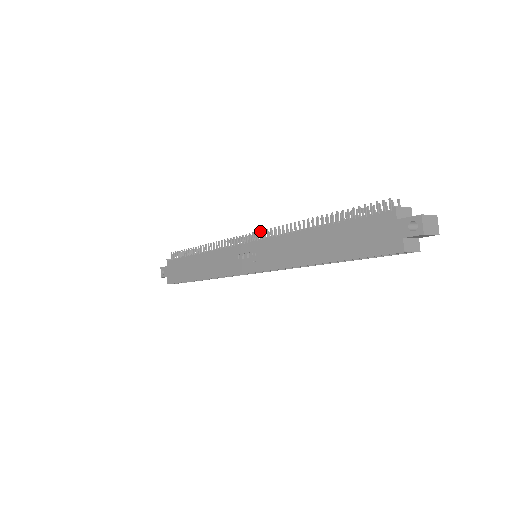
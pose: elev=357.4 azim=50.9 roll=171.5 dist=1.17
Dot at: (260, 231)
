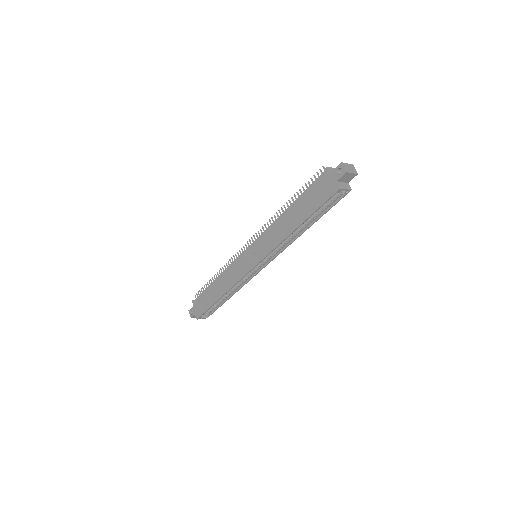
Dot at: (254, 235)
